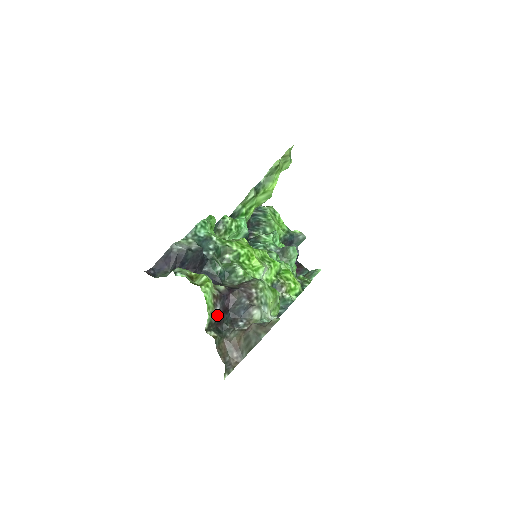
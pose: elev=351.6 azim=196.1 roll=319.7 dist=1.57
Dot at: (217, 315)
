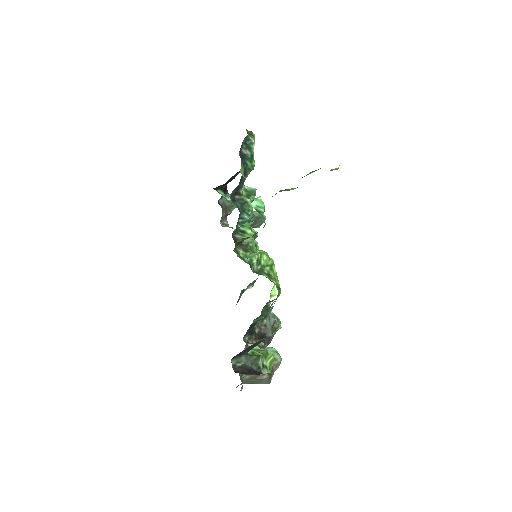
Dot at: occluded
